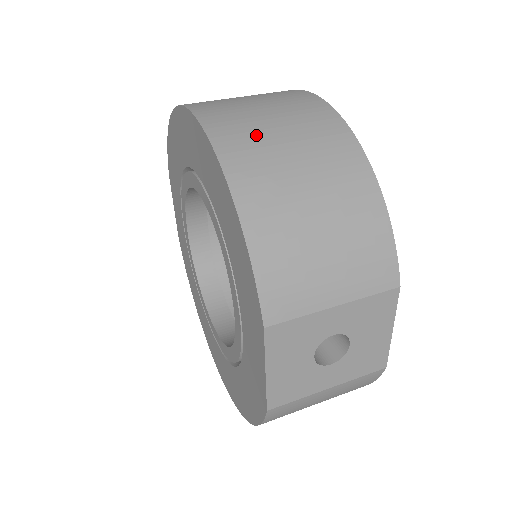
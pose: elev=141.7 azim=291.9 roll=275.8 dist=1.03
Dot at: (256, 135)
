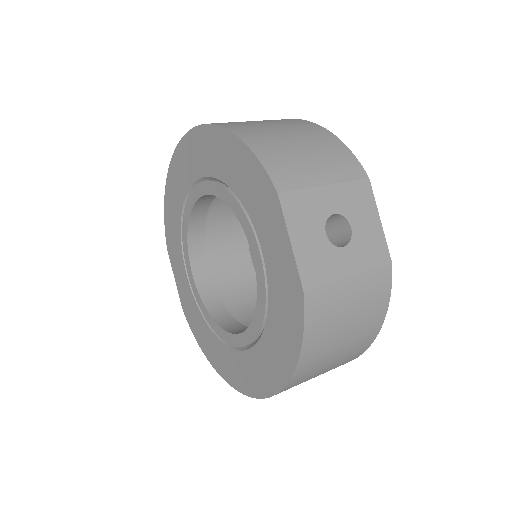
Dot at: occluded
